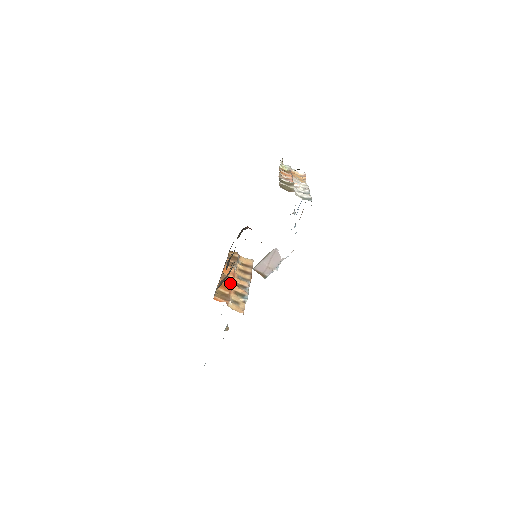
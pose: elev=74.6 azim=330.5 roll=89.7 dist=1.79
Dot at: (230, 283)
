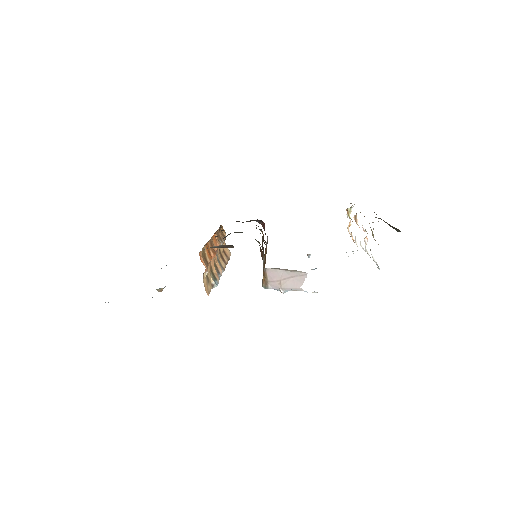
Dot at: (214, 254)
